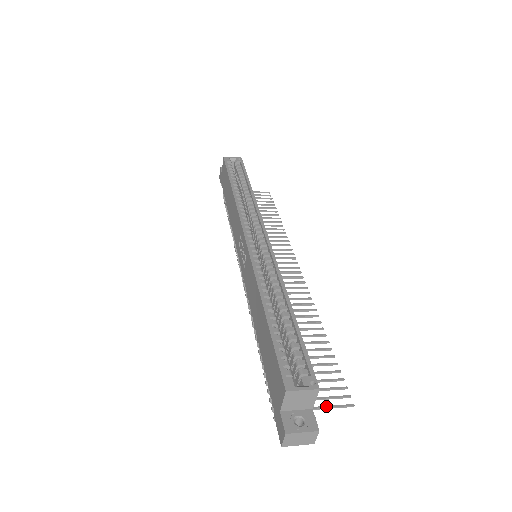
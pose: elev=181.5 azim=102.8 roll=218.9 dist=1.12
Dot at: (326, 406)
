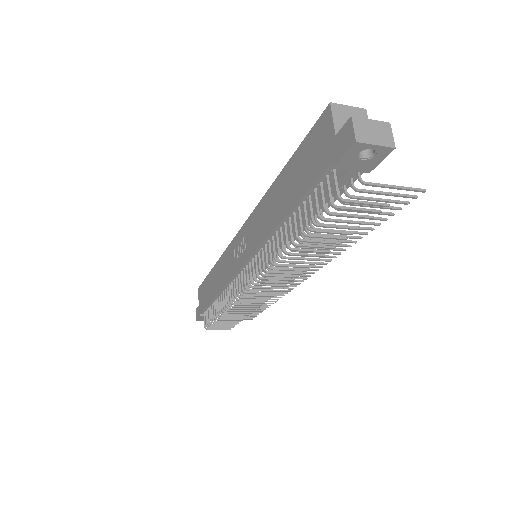
Dot at: (392, 186)
